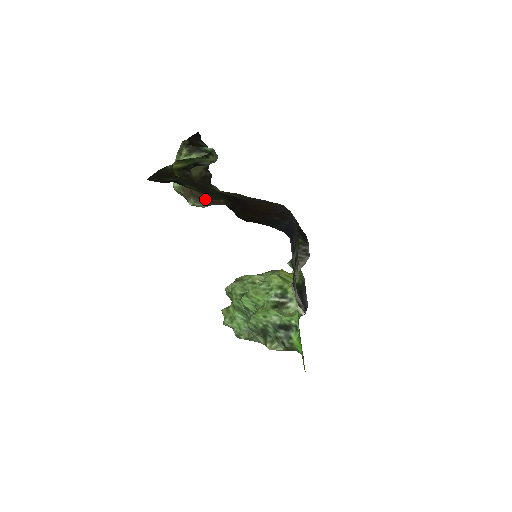
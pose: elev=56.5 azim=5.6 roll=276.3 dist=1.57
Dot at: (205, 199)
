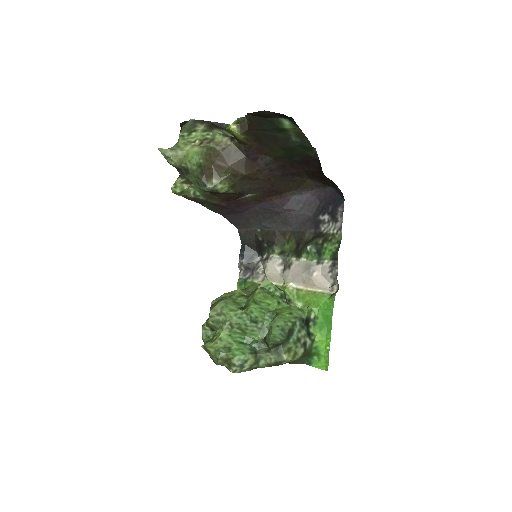
Dot at: (246, 172)
